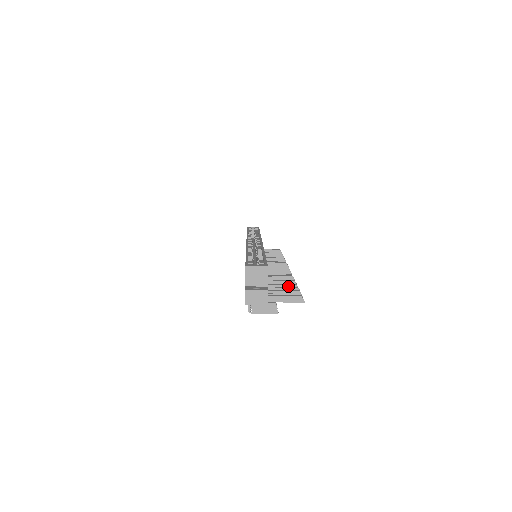
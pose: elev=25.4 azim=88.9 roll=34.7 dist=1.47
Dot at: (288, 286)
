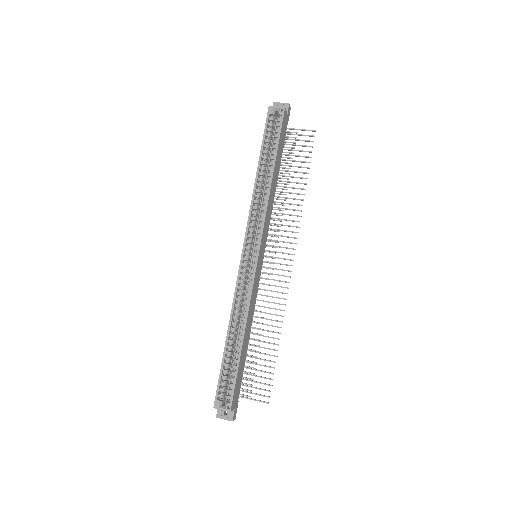
Dot at: occluded
